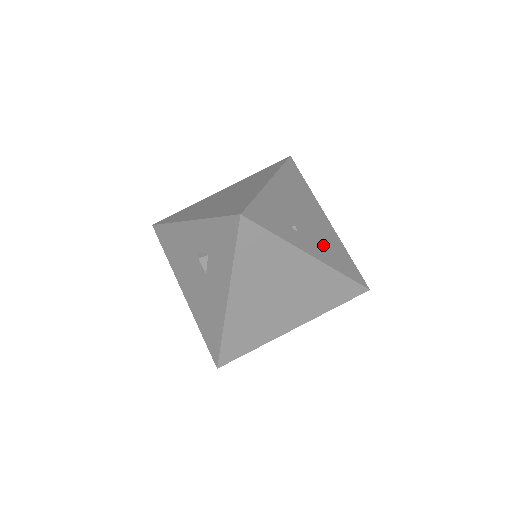
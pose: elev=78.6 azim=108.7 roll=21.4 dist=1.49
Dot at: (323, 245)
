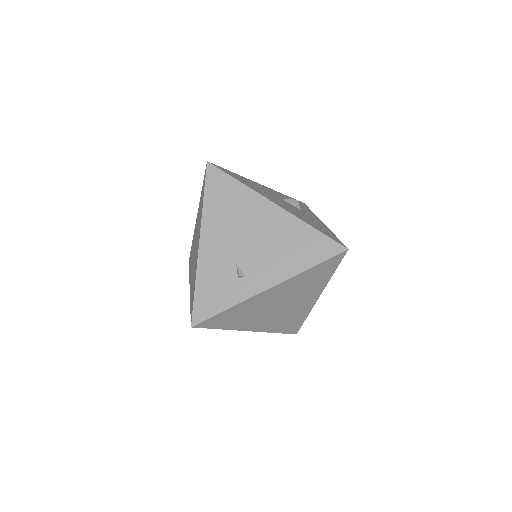
Dot at: (277, 256)
